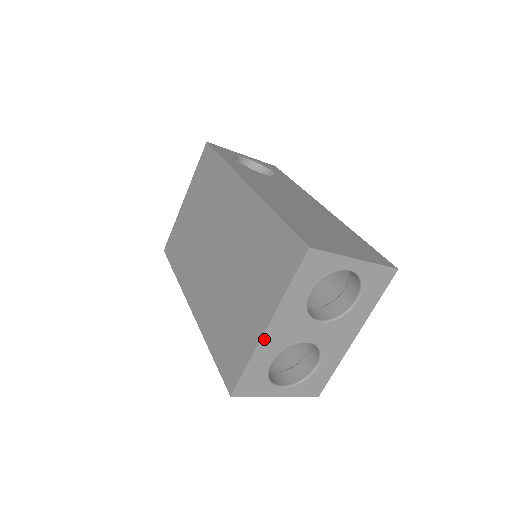
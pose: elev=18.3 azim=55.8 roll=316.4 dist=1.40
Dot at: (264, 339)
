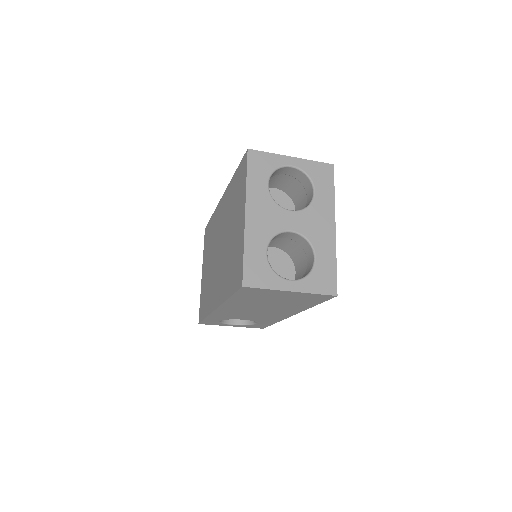
Dot at: (248, 226)
